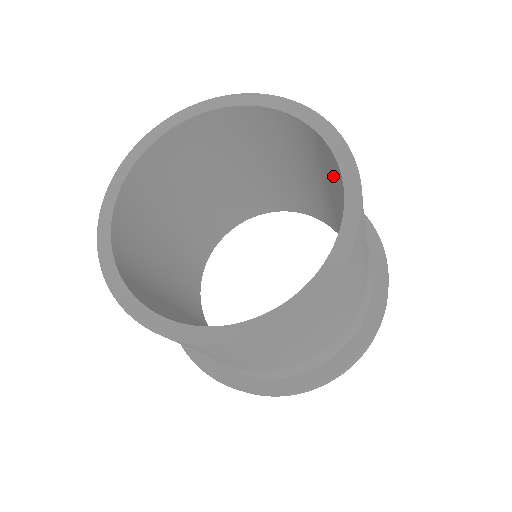
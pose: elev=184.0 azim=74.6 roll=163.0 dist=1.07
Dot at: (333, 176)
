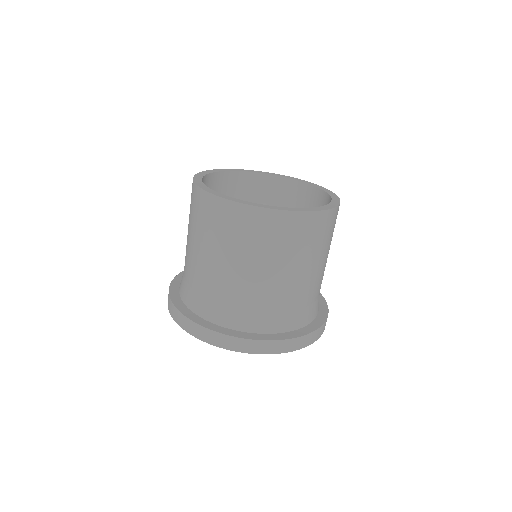
Dot at: occluded
